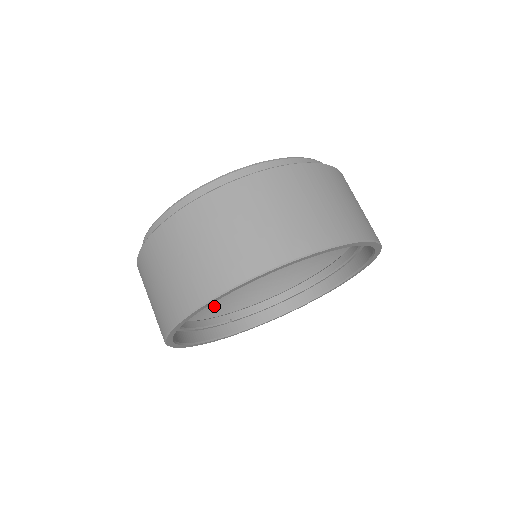
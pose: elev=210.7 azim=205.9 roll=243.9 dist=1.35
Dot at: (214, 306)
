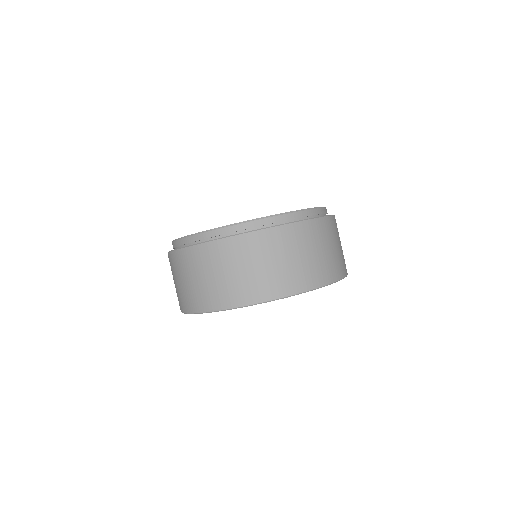
Dot at: occluded
